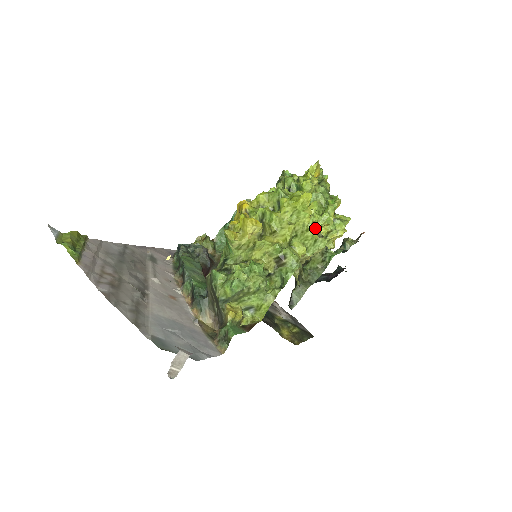
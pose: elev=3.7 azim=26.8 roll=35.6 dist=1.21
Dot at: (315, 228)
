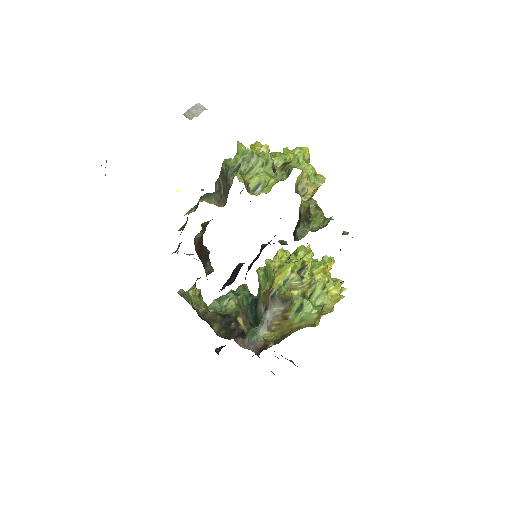
Dot at: (312, 270)
